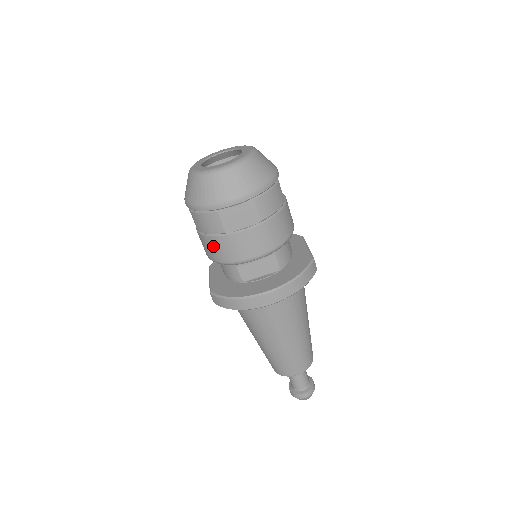
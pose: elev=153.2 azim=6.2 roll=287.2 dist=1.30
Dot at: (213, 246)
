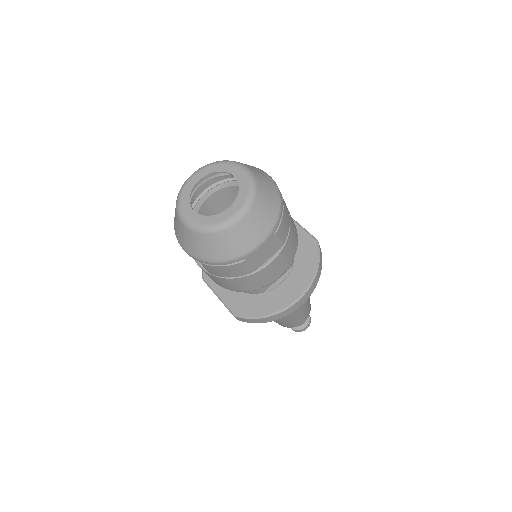
Dot at: (236, 284)
